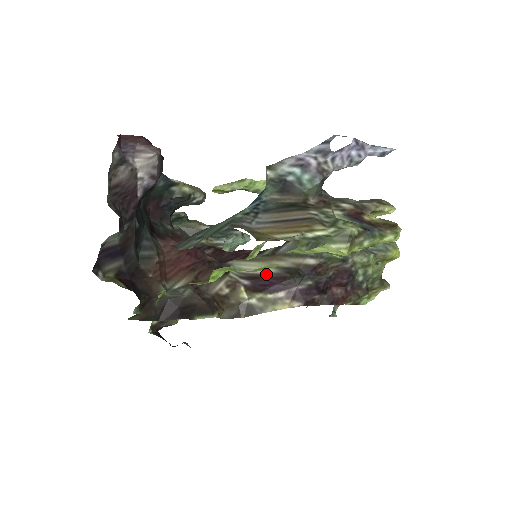
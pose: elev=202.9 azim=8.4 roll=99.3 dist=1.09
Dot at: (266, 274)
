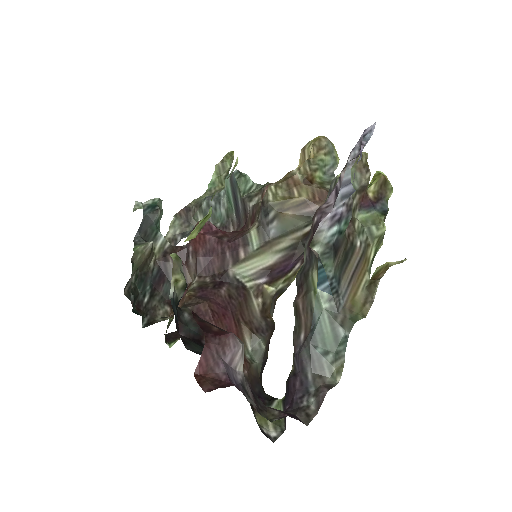
Dot at: (276, 262)
